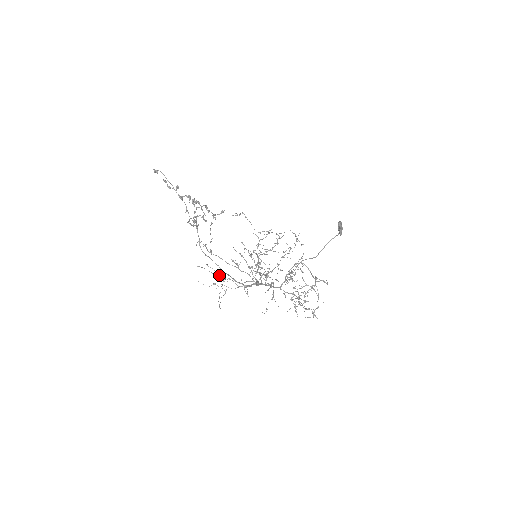
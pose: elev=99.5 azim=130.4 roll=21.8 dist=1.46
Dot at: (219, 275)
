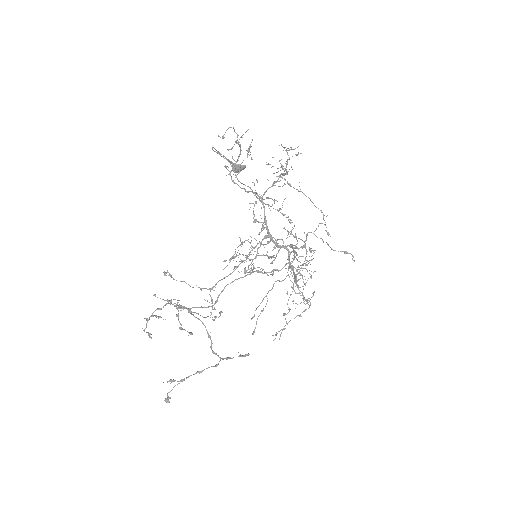
Dot at: (267, 301)
